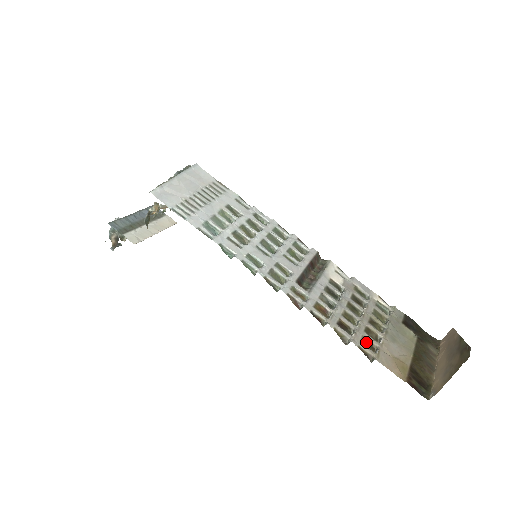
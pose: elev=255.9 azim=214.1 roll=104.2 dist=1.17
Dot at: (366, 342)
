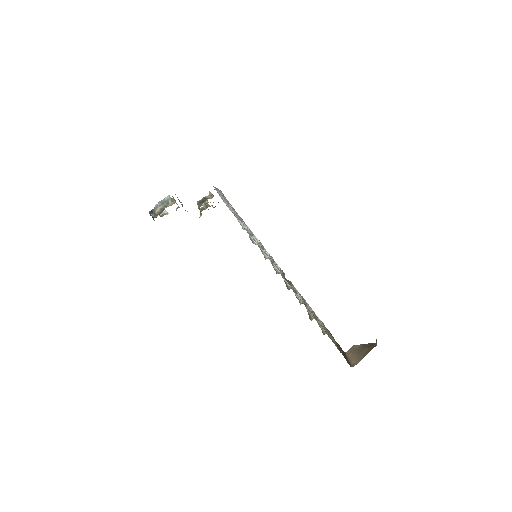
Dot at: occluded
